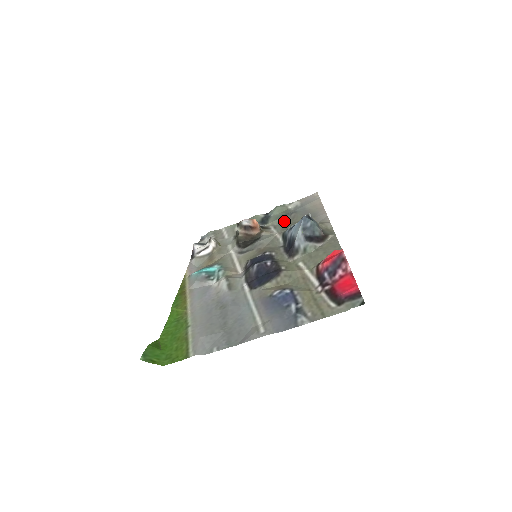
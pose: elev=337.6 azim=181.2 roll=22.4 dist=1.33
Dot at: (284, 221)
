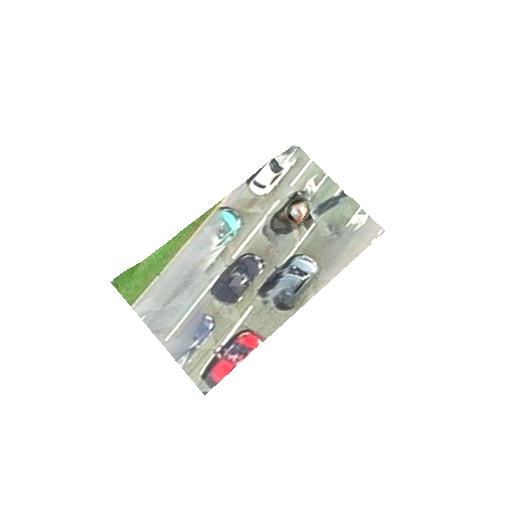
Dot at: (324, 233)
